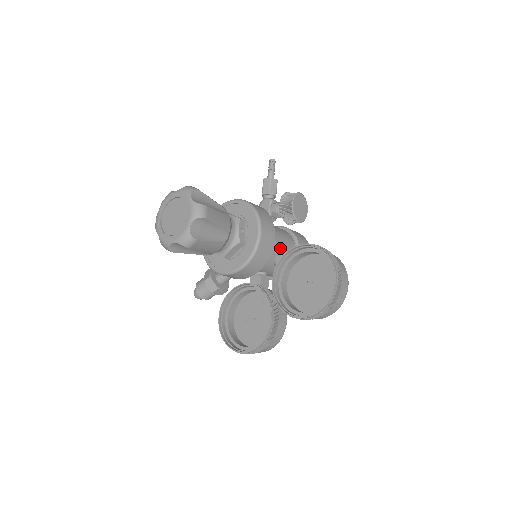
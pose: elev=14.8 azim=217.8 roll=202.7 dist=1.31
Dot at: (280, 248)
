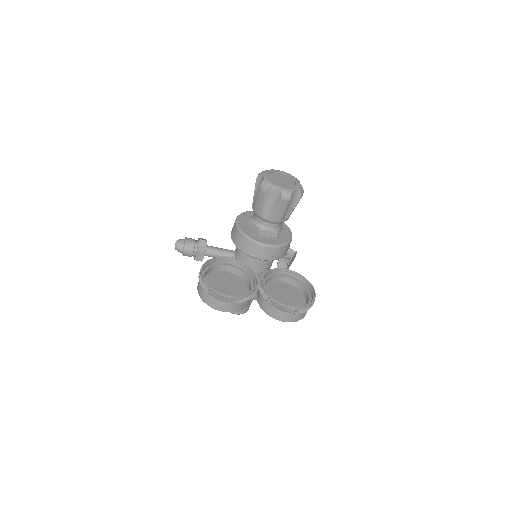
Dot at: (270, 267)
